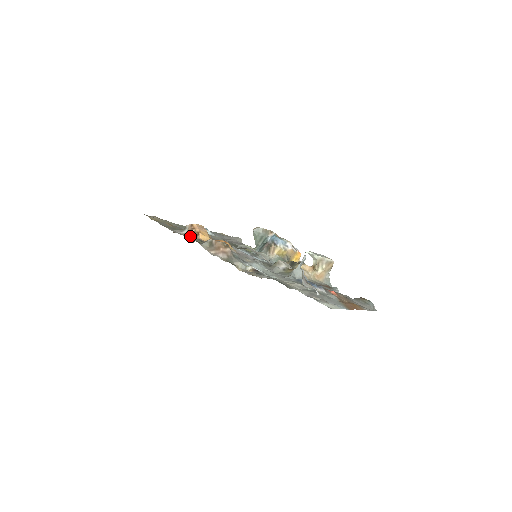
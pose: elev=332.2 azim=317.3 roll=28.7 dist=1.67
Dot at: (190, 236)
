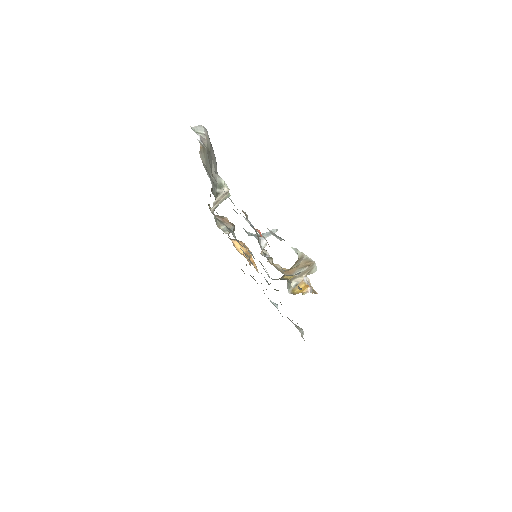
Dot at: (228, 237)
